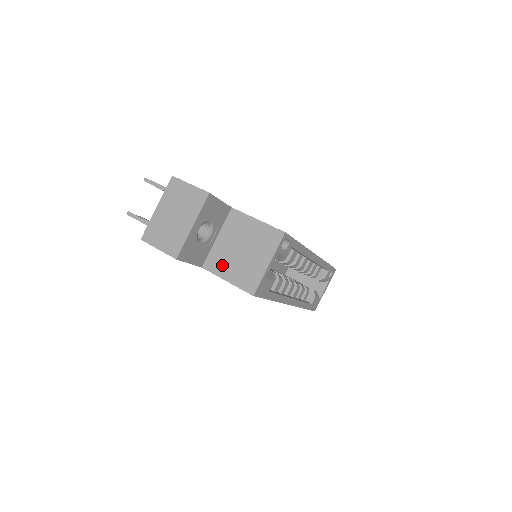
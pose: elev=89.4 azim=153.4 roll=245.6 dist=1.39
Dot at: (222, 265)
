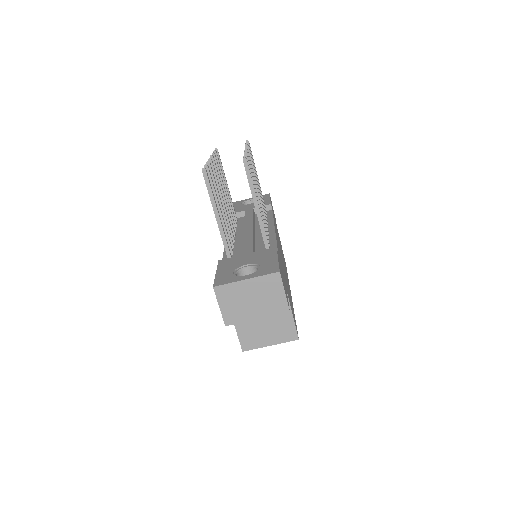
Dot at: occluded
